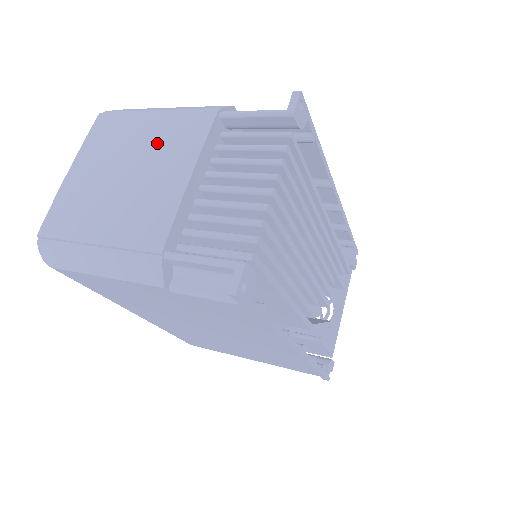
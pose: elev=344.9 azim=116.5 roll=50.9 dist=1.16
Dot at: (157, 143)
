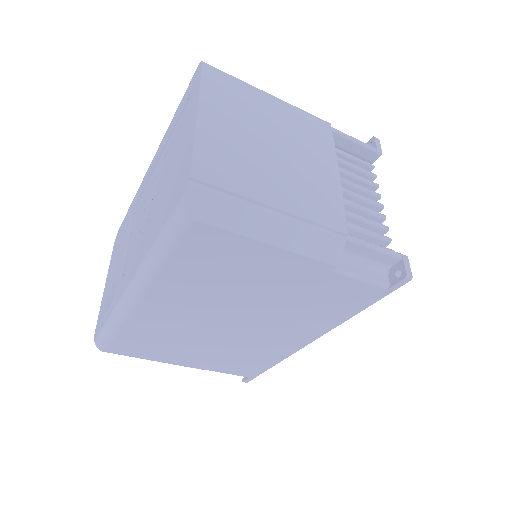
Dot at: (292, 128)
